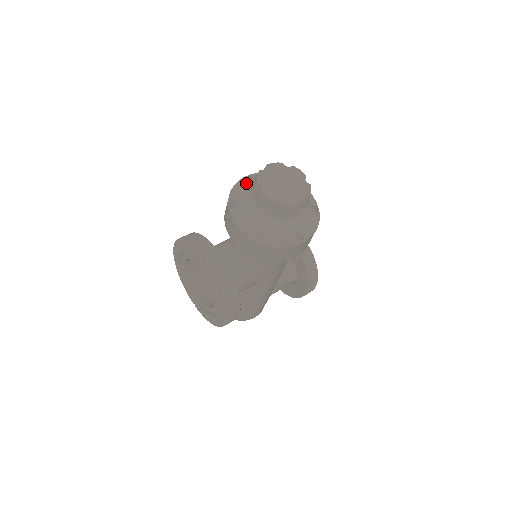
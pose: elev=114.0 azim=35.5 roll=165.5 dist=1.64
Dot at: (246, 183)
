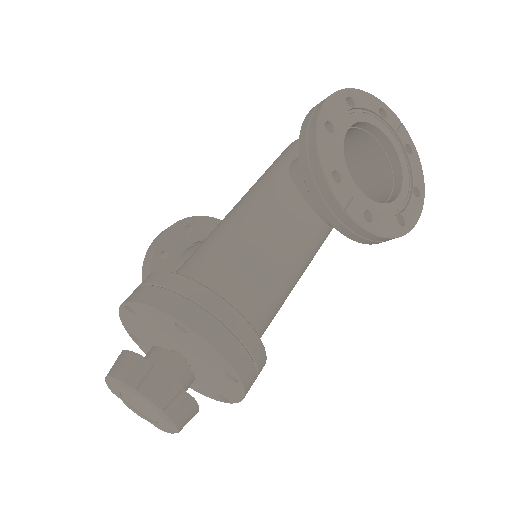
Dot at: (129, 315)
